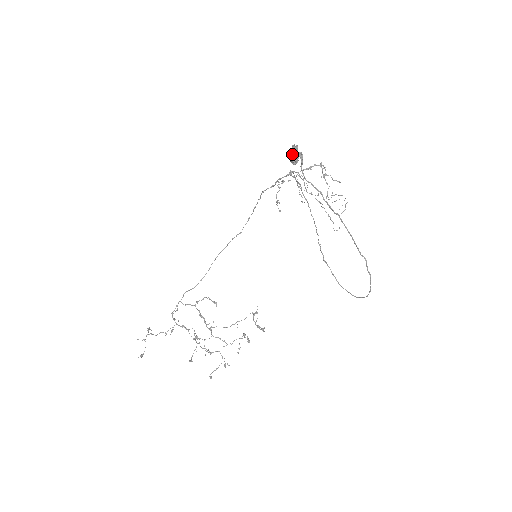
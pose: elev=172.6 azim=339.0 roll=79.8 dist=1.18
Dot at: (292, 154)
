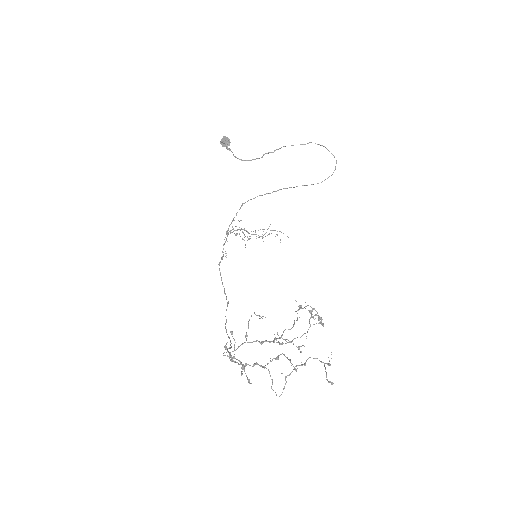
Dot at: (224, 139)
